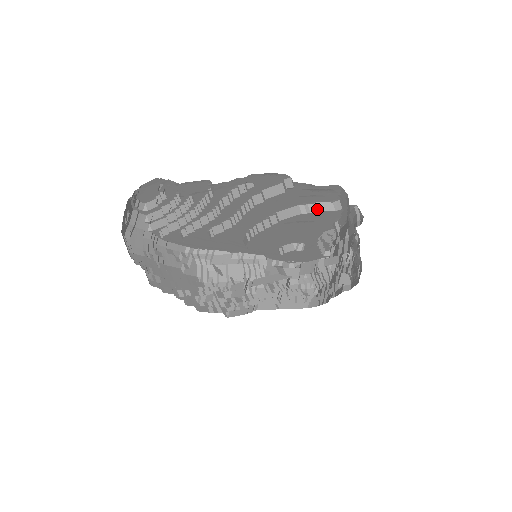
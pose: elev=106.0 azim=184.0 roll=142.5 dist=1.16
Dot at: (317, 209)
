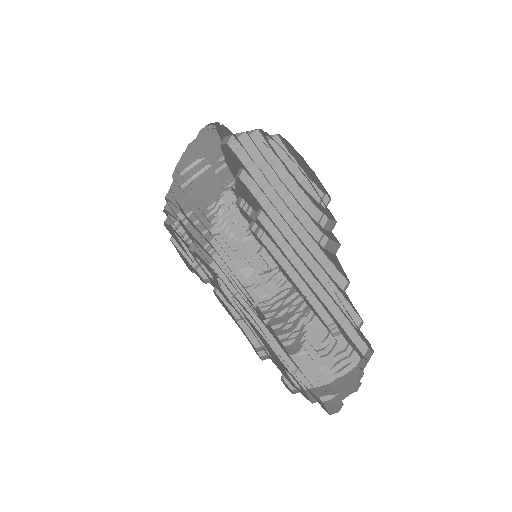
Dot at: (334, 332)
